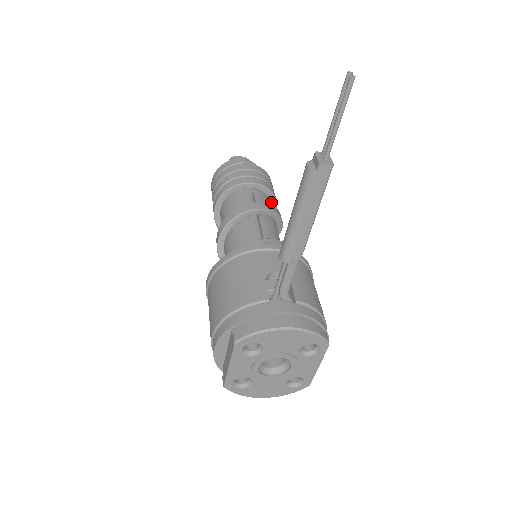
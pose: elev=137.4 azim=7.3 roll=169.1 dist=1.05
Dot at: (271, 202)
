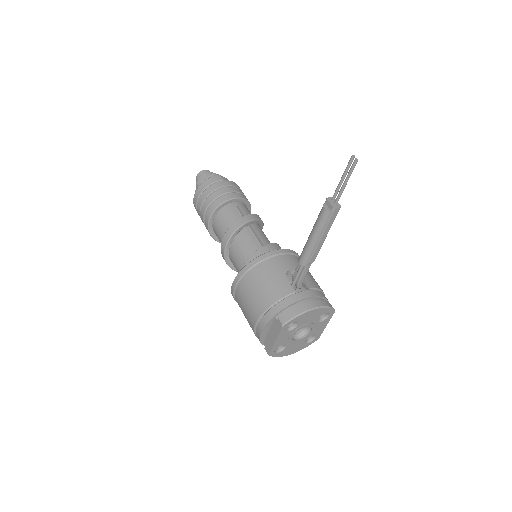
Dot at: occluded
